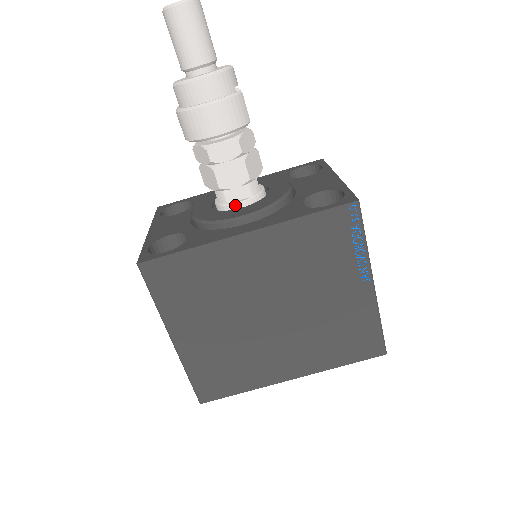
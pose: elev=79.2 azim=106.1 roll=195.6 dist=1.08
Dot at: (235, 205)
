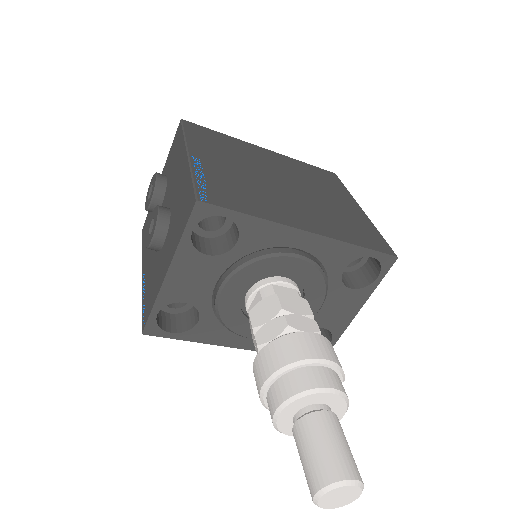
Dot at: occluded
